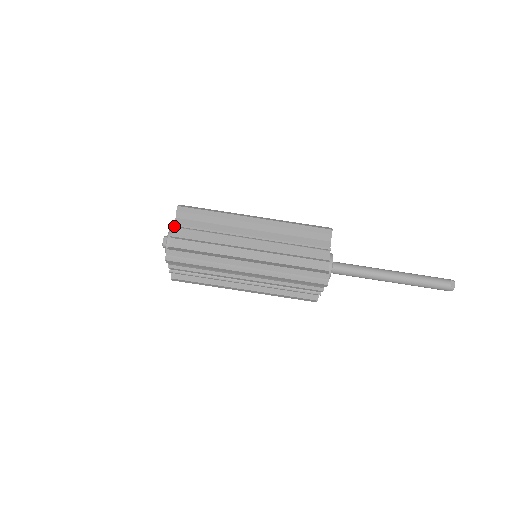
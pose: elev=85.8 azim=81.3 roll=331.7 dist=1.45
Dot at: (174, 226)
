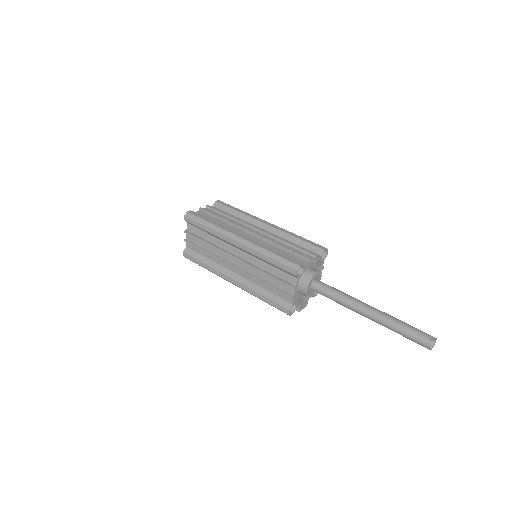
Dot at: (207, 206)
